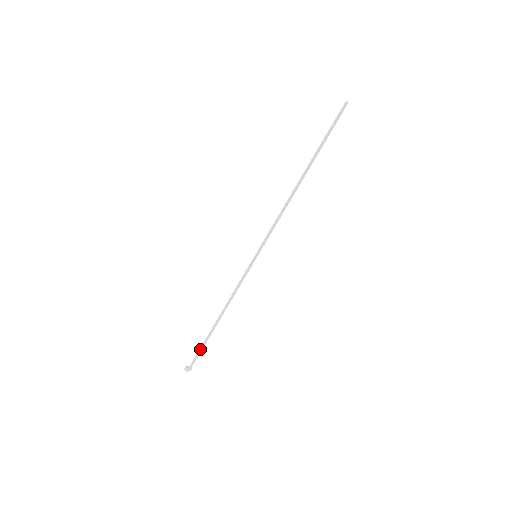
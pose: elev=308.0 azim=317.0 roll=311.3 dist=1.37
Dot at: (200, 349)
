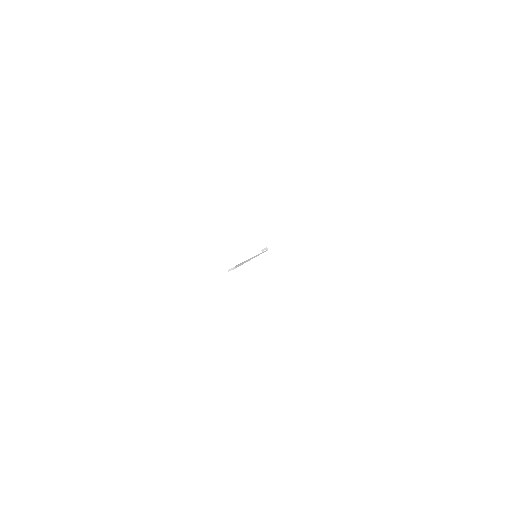
Dot at: occluded
